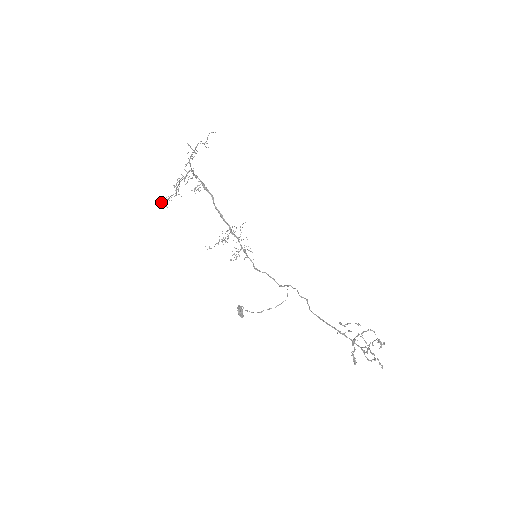
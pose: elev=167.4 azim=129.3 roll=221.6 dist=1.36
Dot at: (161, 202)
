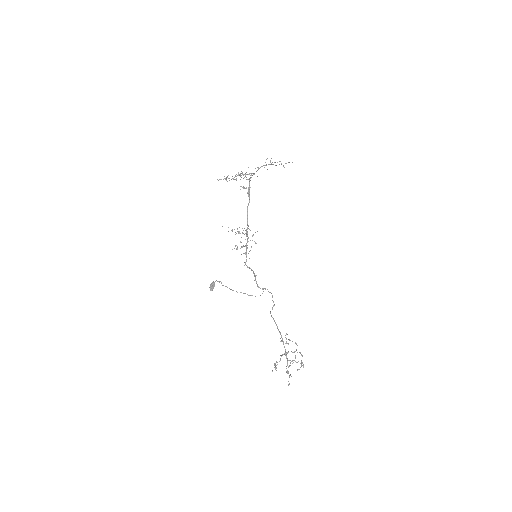
Dot at: occluded
